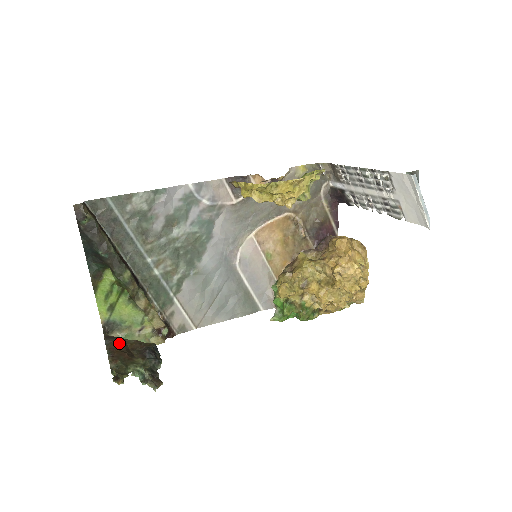
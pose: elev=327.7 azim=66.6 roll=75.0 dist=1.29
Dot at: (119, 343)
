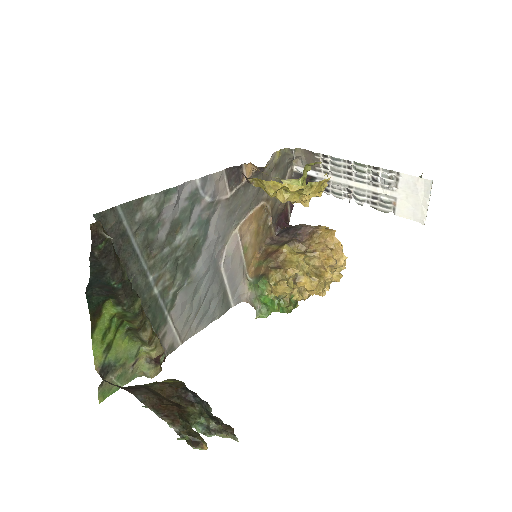
Dot at: (154, 394)
